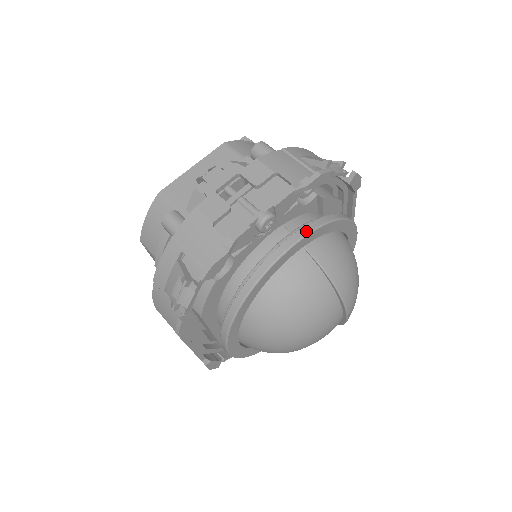
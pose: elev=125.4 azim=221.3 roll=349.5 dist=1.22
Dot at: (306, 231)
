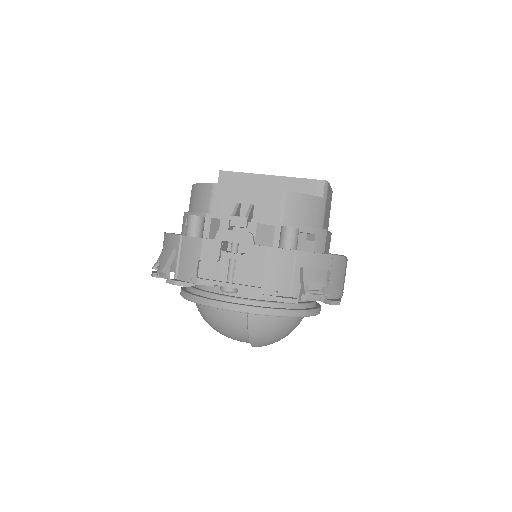
Dot at: (251, 311)
